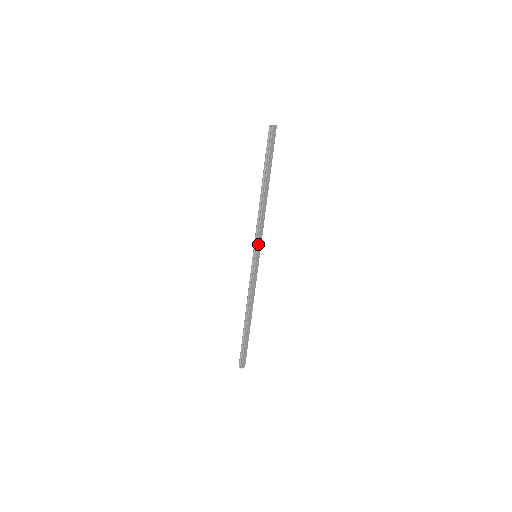
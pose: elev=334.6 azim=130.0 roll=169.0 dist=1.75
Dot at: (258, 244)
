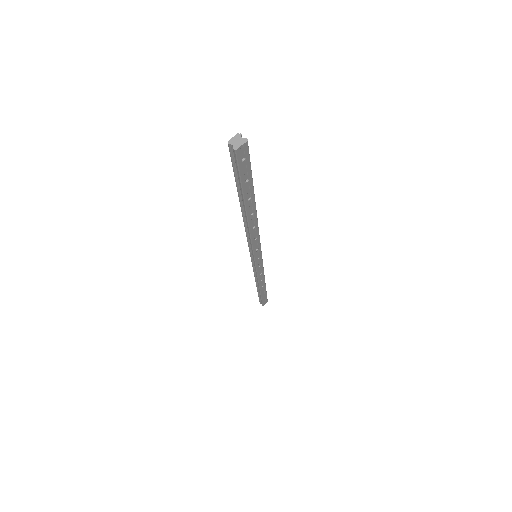
Dot at: (255, 253)
